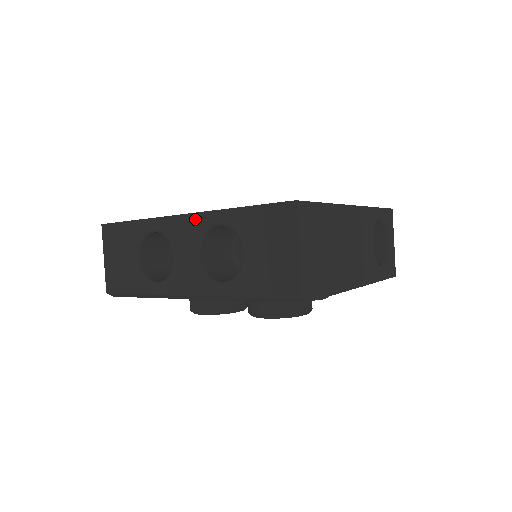
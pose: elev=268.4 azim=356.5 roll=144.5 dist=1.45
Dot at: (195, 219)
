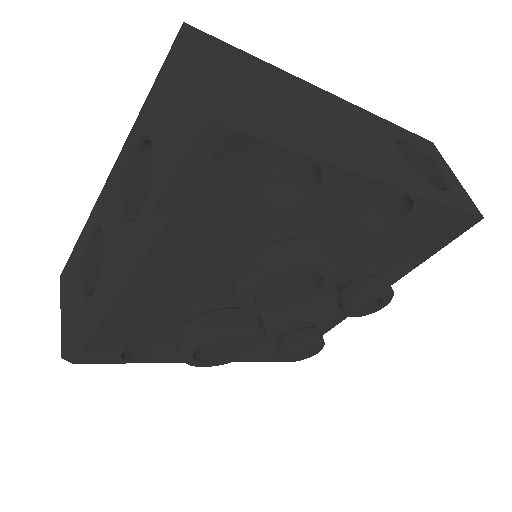
Dot at: (115, 170)
